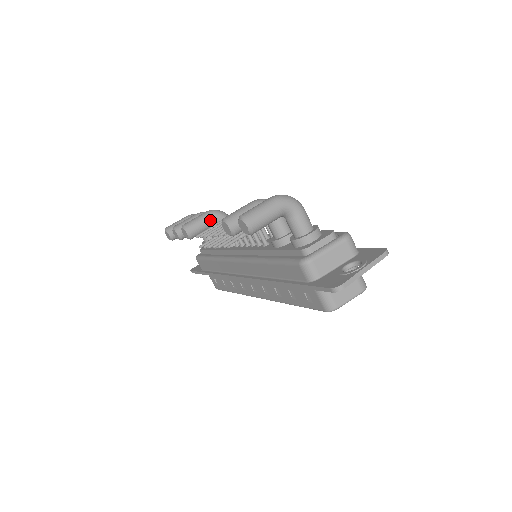
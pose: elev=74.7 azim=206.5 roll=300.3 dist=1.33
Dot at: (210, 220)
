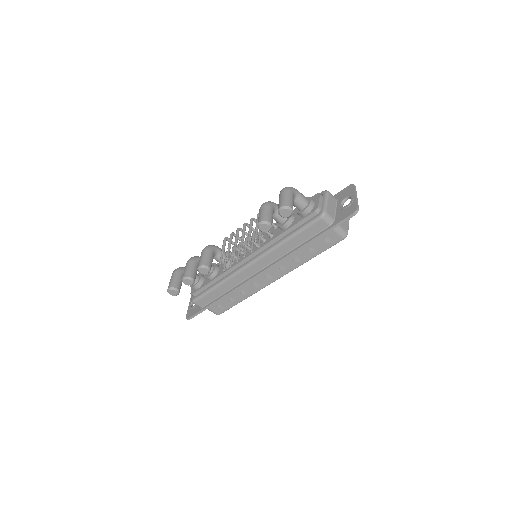
Dot at: (211, 253)
